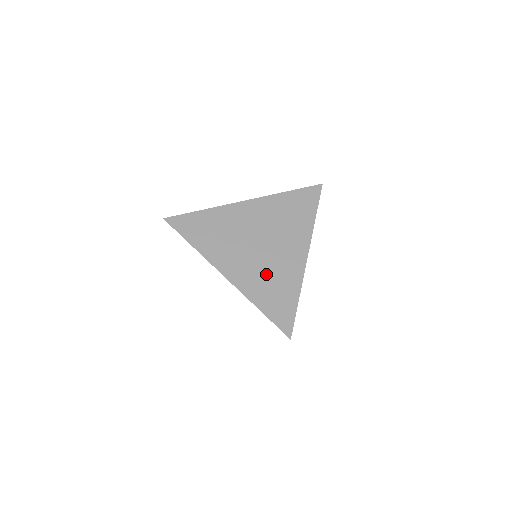
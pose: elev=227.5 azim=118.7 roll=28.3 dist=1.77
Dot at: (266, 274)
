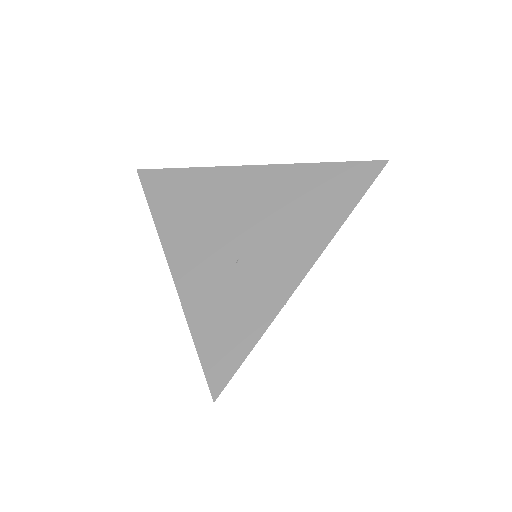
Dot at: occluded
